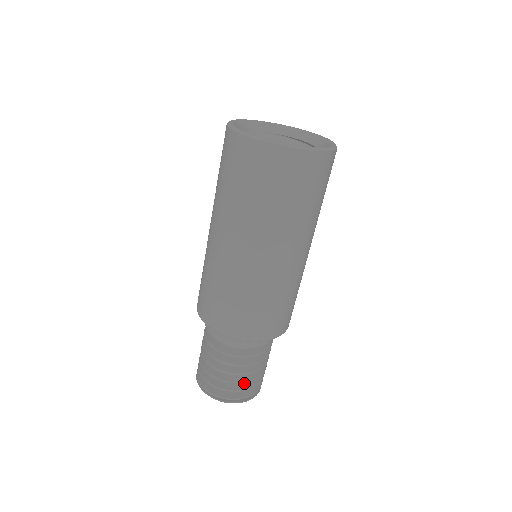
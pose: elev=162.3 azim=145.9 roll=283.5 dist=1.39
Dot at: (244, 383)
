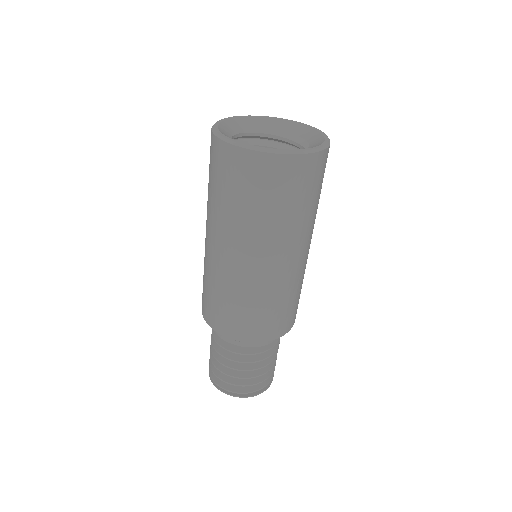
Dot at: occluded
